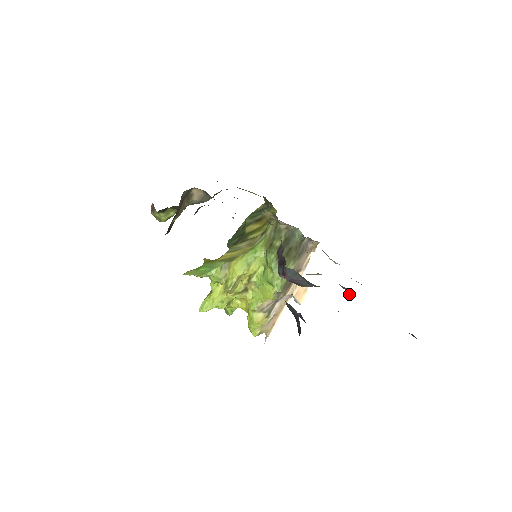
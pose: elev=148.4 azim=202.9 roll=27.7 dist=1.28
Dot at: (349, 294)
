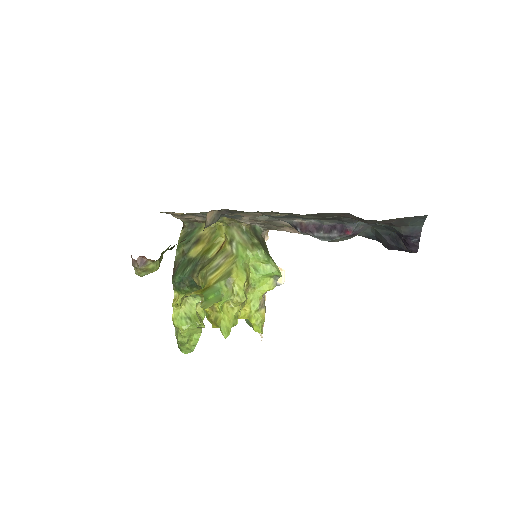
Dot at: (366, 231)
